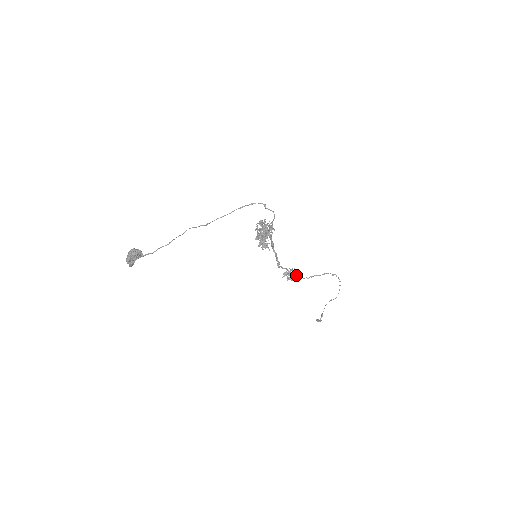
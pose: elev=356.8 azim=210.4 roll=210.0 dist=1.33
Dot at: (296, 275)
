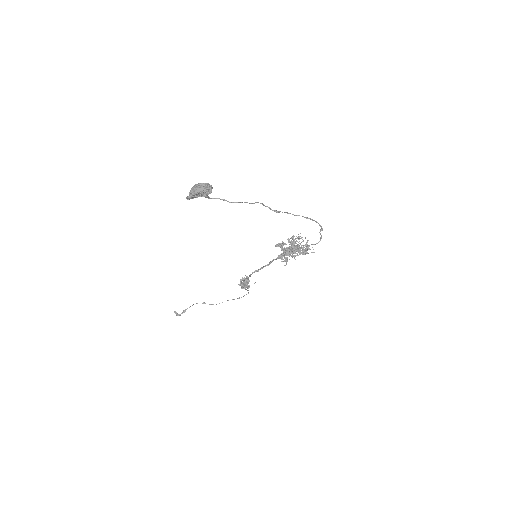
Dot at: (247, 284)
